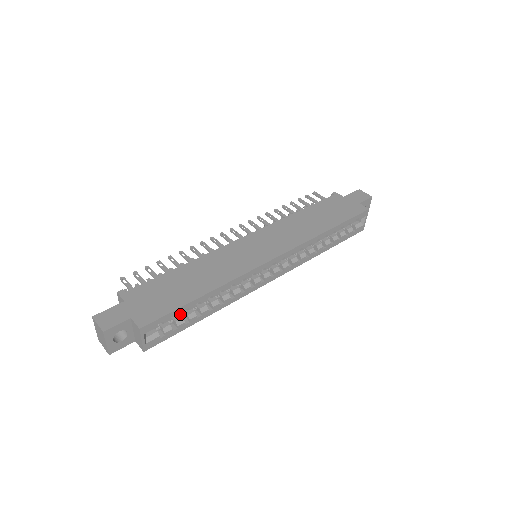
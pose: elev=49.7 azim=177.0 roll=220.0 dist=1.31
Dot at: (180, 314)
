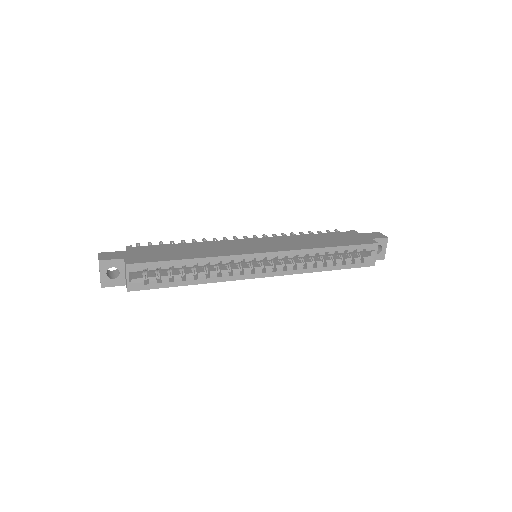
Dot at: (165, 268)
